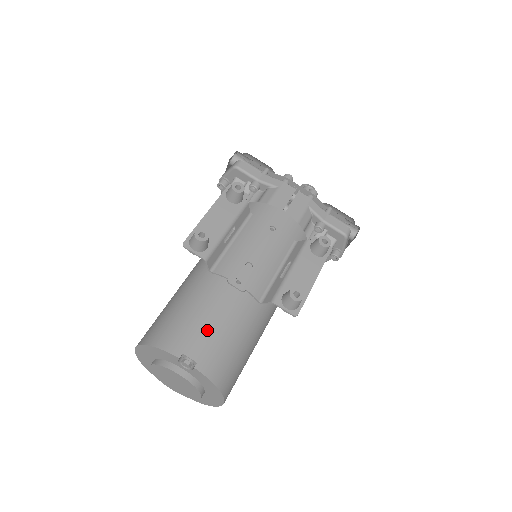
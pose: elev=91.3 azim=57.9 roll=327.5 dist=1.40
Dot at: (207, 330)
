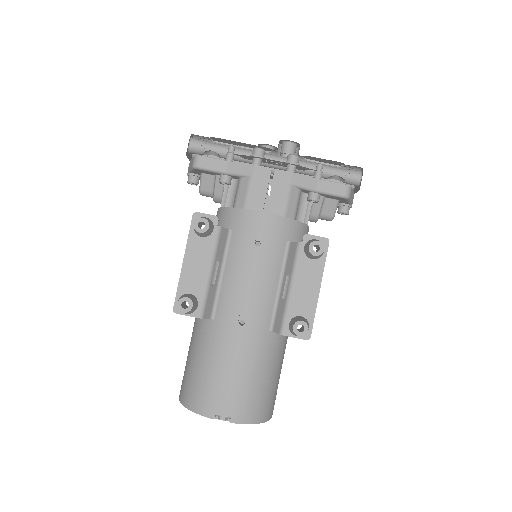
Dot at: (229, 384)
